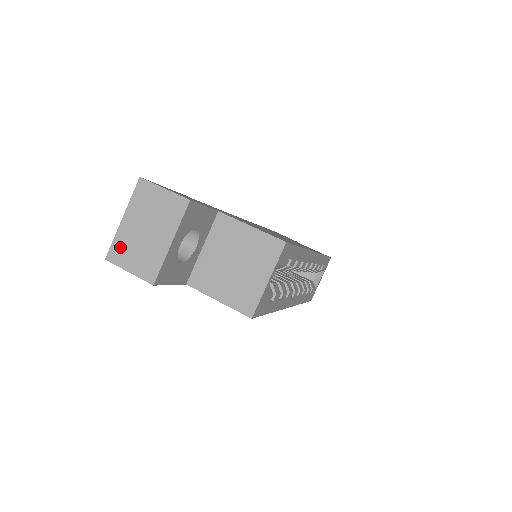
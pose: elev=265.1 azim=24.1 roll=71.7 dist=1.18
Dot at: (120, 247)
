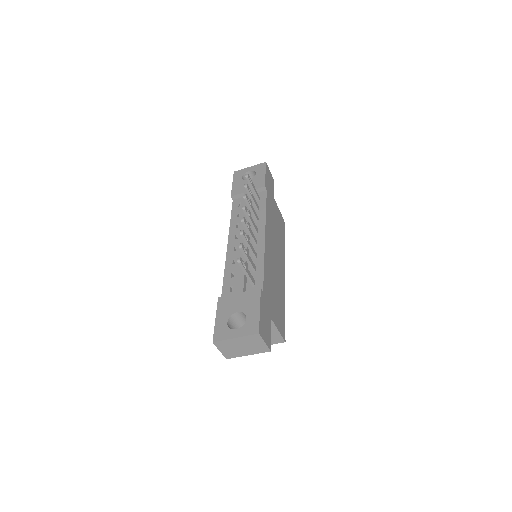
Dot at: (224, 344)
